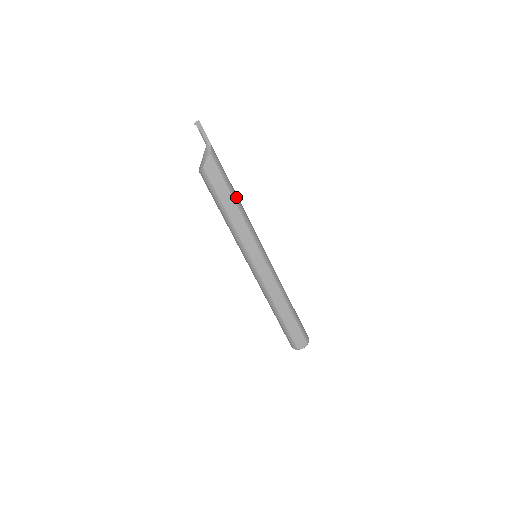
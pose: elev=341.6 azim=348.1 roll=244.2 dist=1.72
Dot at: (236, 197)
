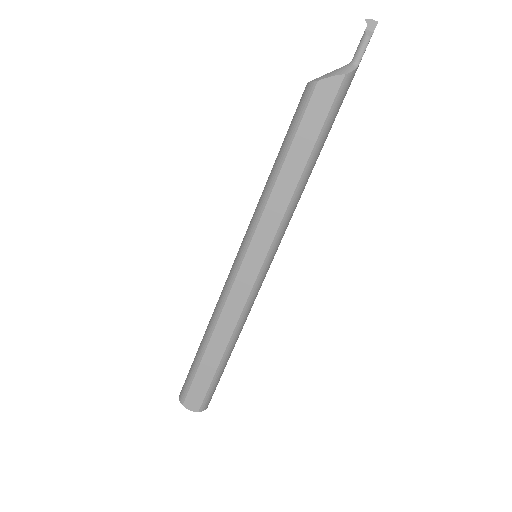
Dot at: (313, 163)
